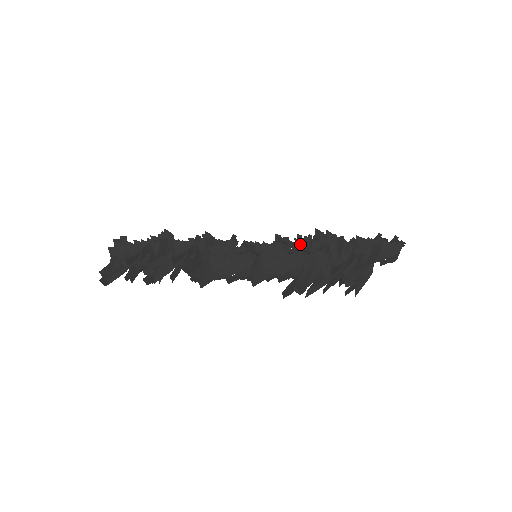
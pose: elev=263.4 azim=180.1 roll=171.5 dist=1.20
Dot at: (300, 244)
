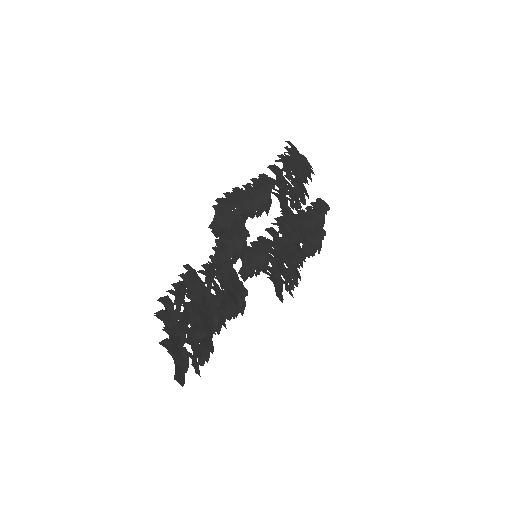
Dot at: occluded
